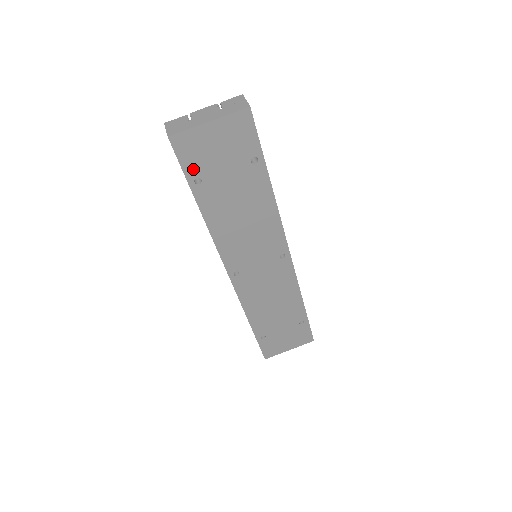
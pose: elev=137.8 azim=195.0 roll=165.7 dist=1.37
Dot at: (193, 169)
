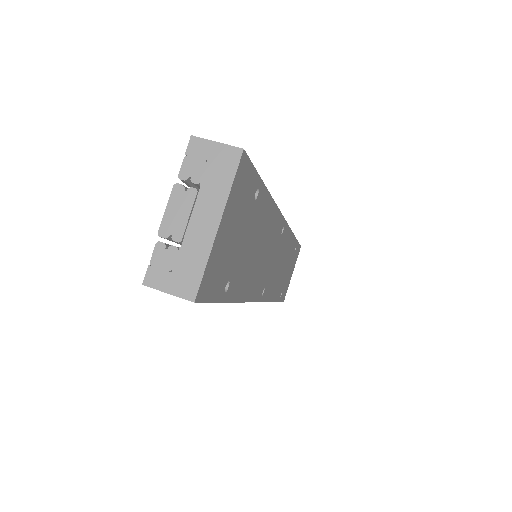
Dot at: (221, 286)
